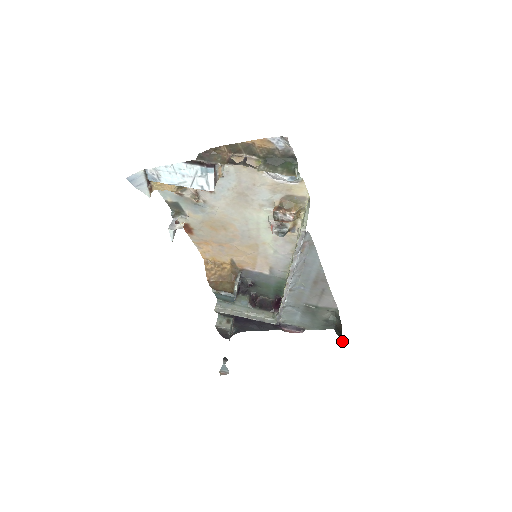
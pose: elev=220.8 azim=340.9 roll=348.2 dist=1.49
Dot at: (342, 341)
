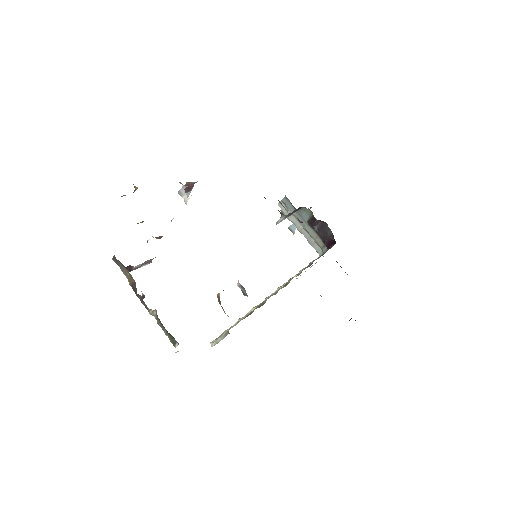
Dot at: occluded
